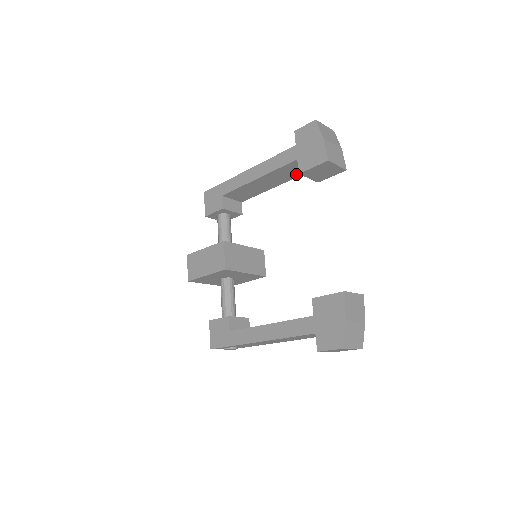
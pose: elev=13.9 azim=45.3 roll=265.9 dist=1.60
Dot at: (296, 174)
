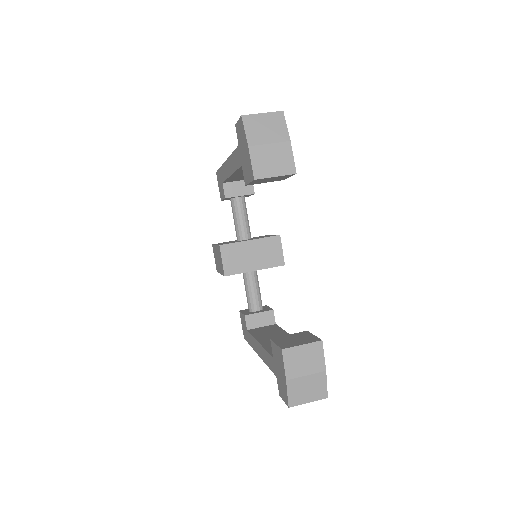
Dot at: occluded
